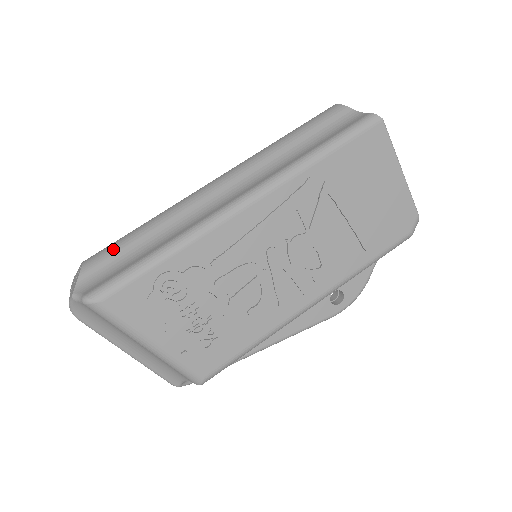
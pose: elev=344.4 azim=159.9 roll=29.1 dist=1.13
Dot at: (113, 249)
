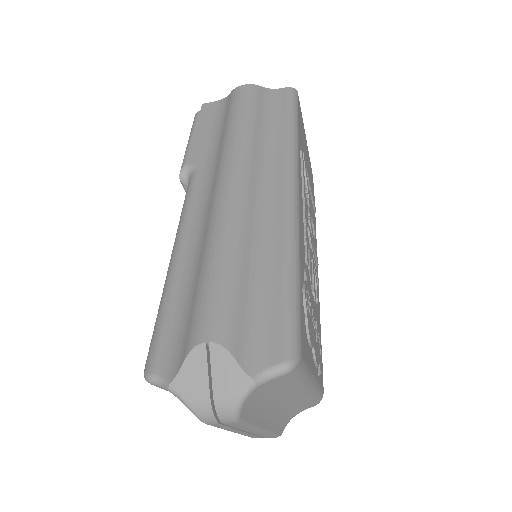
Dot at: (230, 299)
